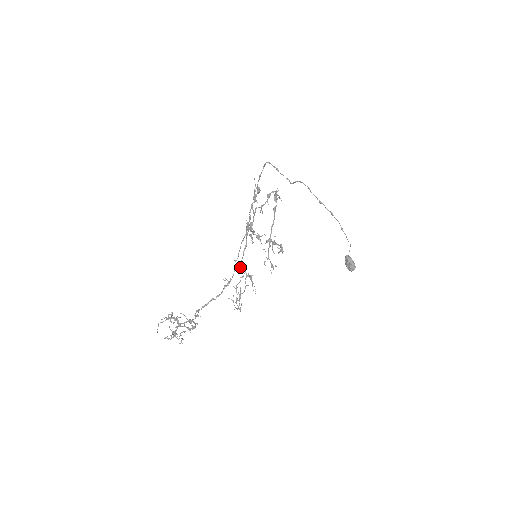
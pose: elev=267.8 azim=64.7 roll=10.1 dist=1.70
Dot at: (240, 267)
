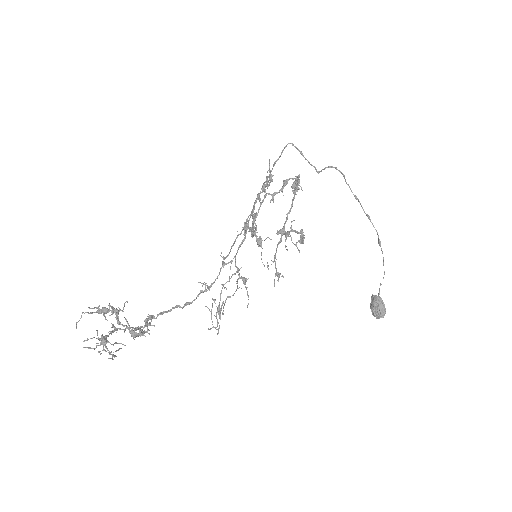
Dot at: (230, 266)
